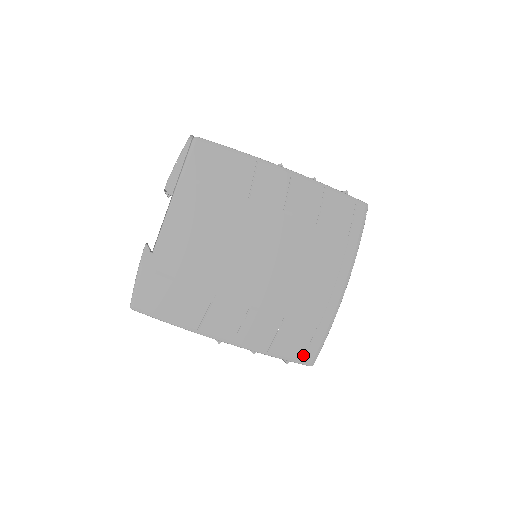
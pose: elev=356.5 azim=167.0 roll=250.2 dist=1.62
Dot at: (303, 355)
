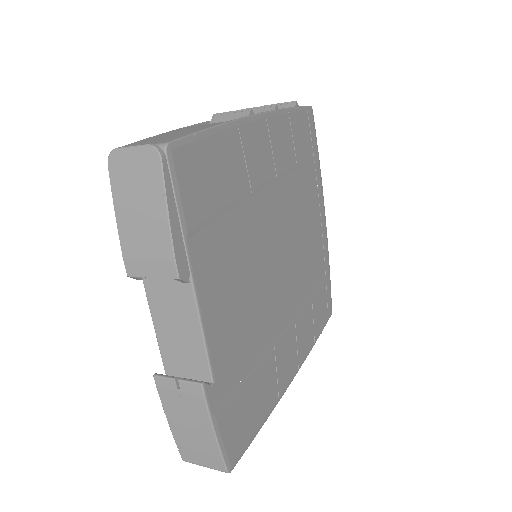
Dot at: (327, 312)
